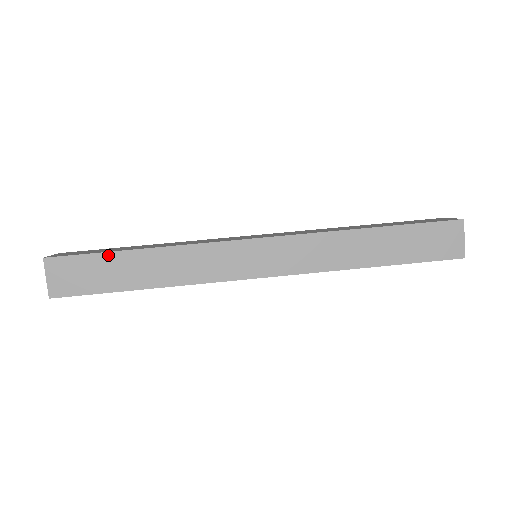
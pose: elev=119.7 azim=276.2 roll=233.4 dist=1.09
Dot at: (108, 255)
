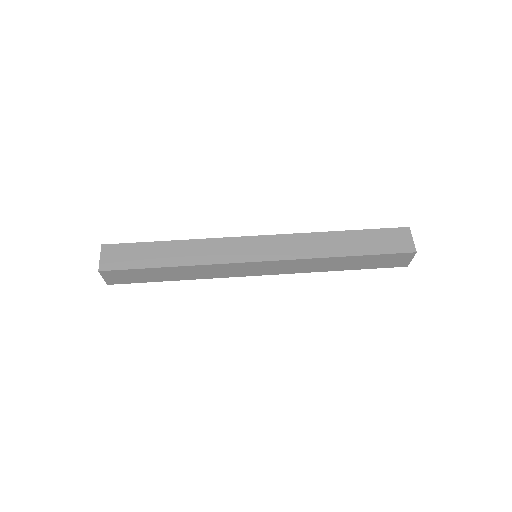
Dot at: (147, 269)
